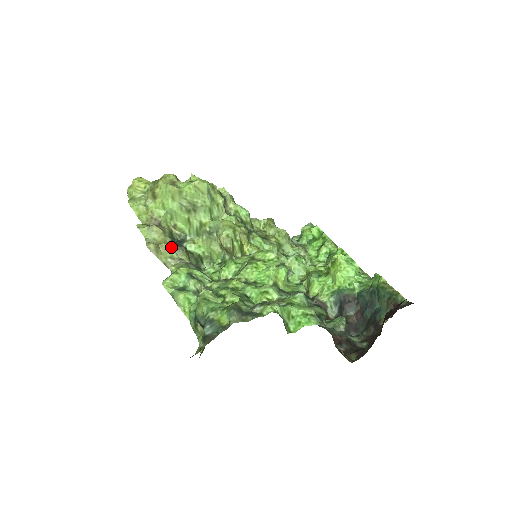
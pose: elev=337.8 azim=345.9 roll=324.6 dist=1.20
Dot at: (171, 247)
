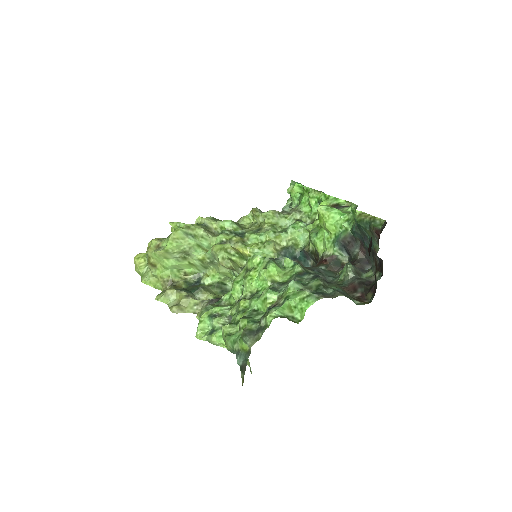
Dot at: (189, 298)
